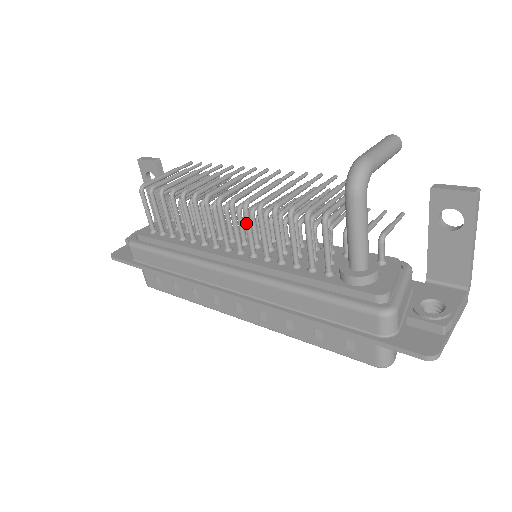
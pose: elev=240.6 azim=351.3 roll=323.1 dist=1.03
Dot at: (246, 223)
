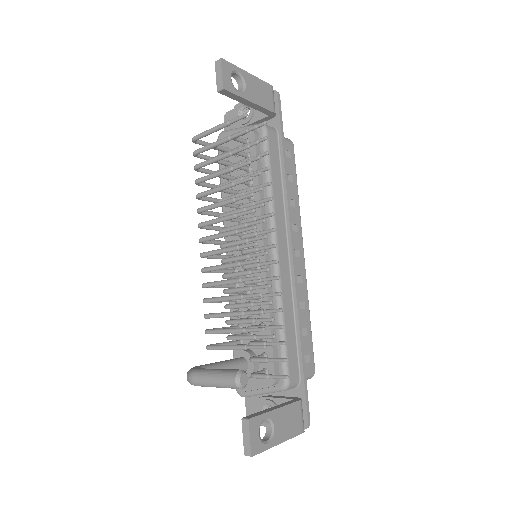
Dot at: (211, 271)
